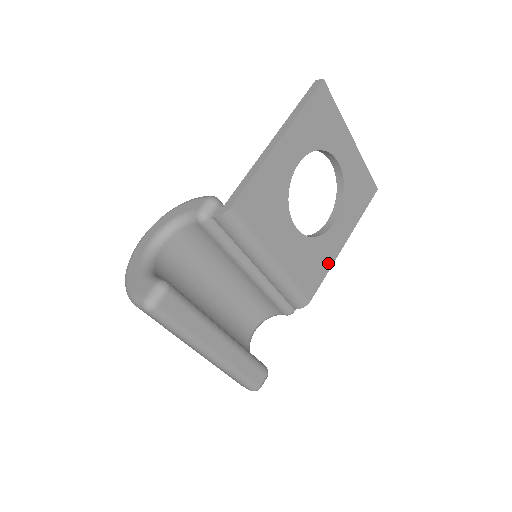
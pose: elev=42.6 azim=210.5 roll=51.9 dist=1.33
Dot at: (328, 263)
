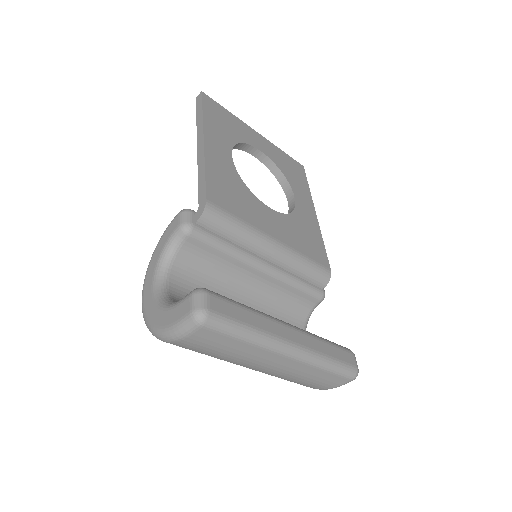
Dot at: (317, 233)
